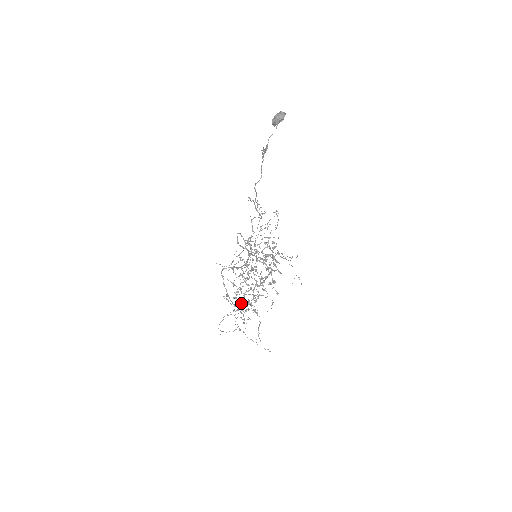
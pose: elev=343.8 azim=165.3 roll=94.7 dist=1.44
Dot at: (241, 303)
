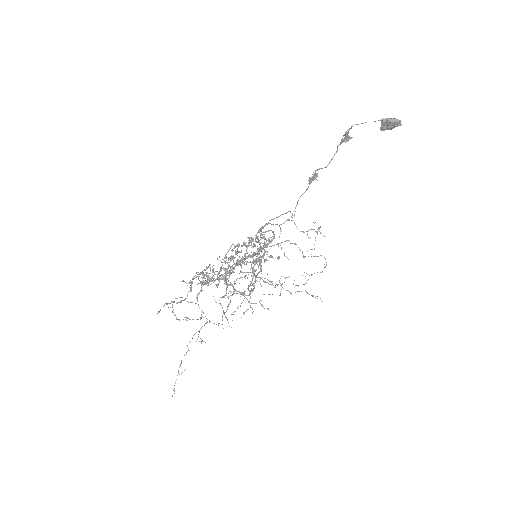
Dot at: (199, 276)
